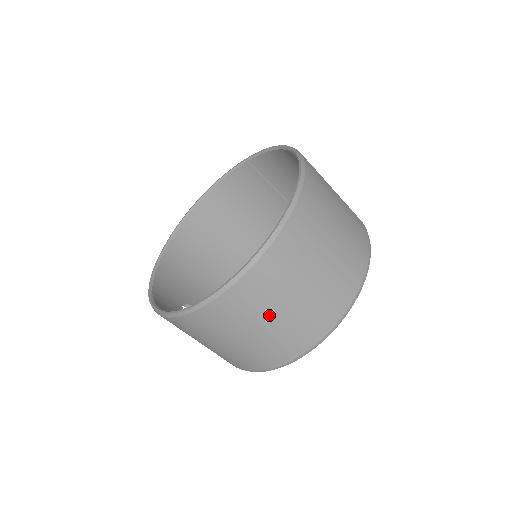
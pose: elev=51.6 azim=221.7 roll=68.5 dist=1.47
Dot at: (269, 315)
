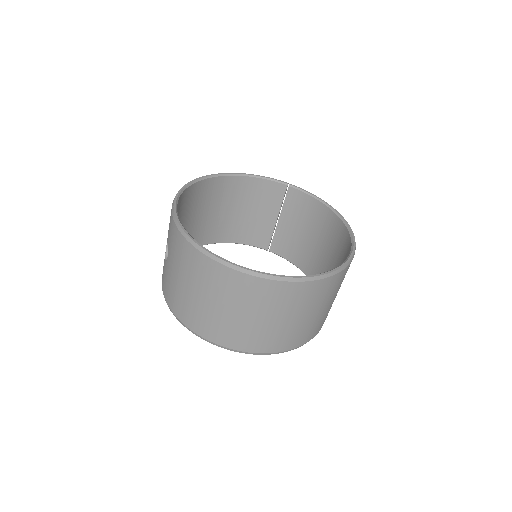
Dot at: (282, 315)
